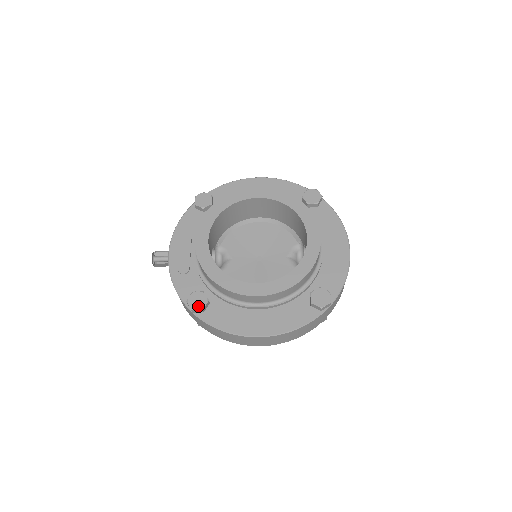
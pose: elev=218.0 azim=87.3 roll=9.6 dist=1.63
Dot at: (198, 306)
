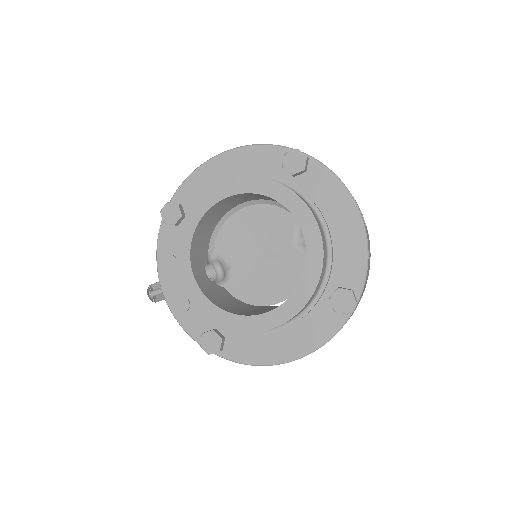
Dot at: (213, 349)
